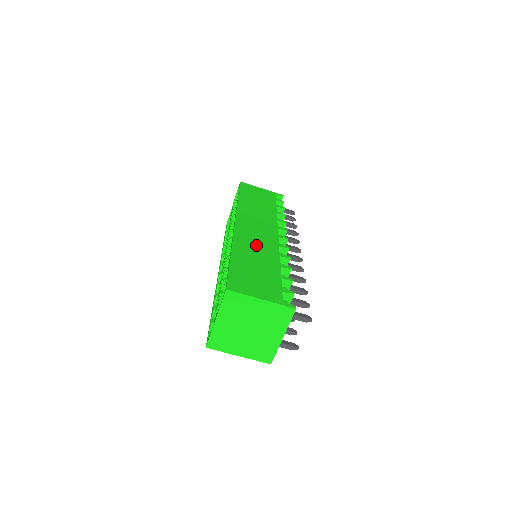
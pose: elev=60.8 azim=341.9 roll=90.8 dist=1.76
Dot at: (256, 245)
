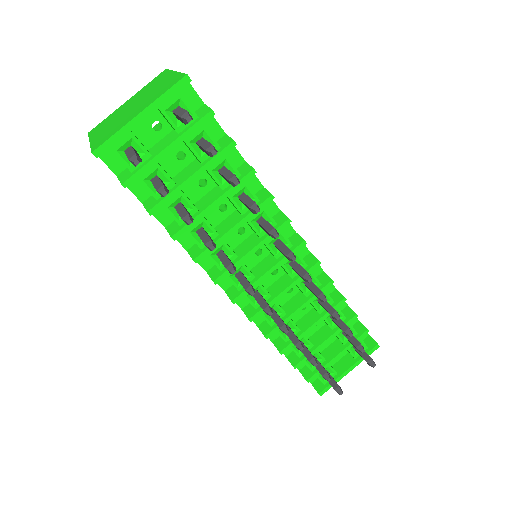
Dot at: occluded
